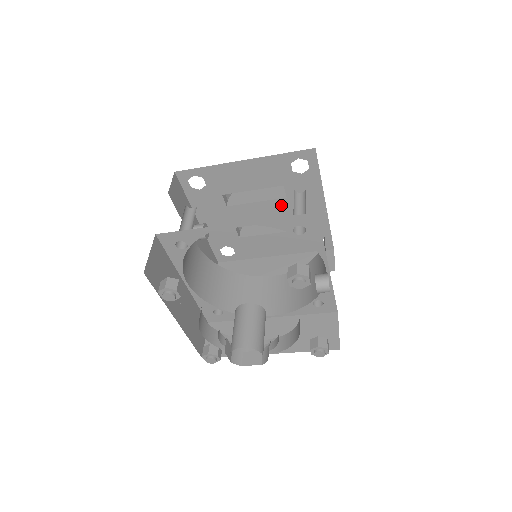
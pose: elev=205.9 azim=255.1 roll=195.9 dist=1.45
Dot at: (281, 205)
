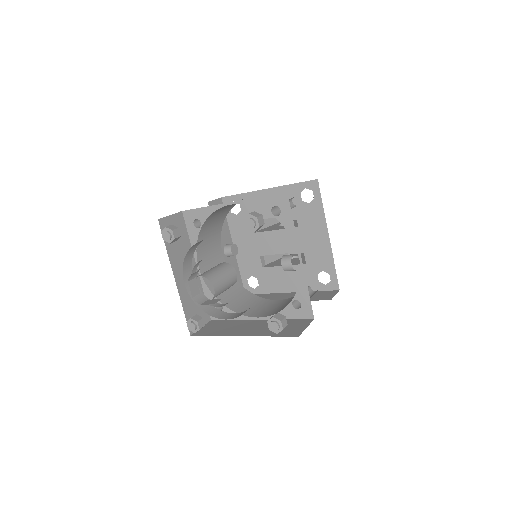
Dot at: occluded
